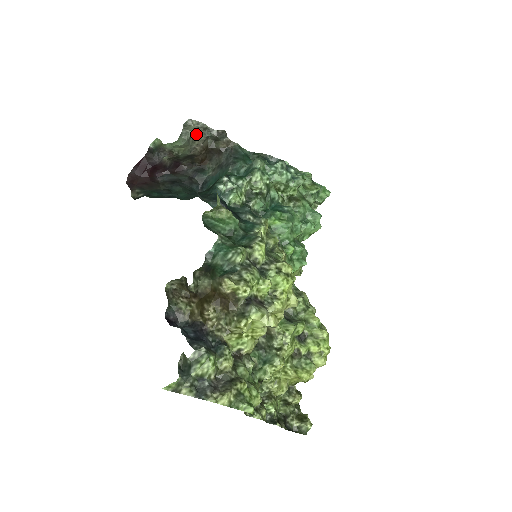
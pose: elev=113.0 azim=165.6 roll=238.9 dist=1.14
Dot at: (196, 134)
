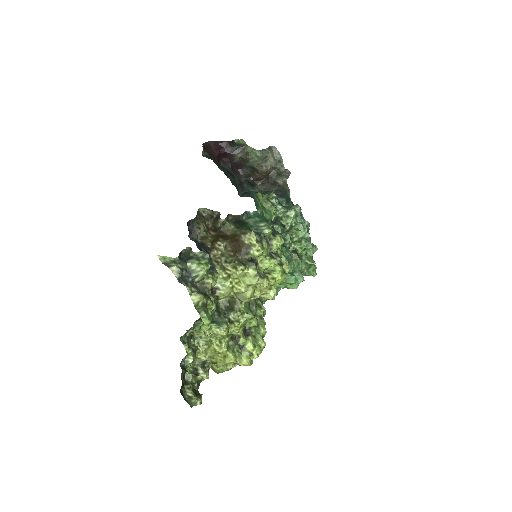
Dot at: (272, 159)
